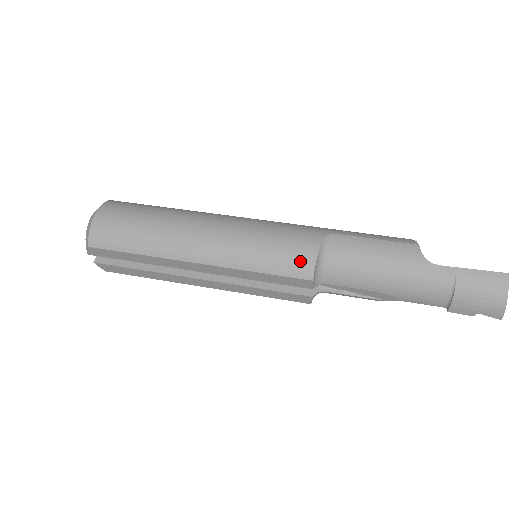
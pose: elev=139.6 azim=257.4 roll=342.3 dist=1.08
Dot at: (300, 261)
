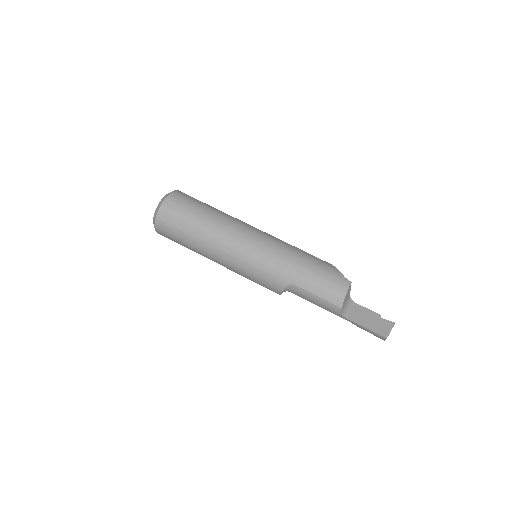
Dot at: occluded
